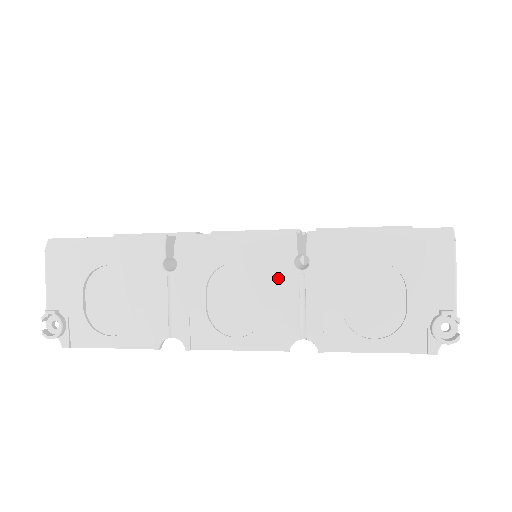
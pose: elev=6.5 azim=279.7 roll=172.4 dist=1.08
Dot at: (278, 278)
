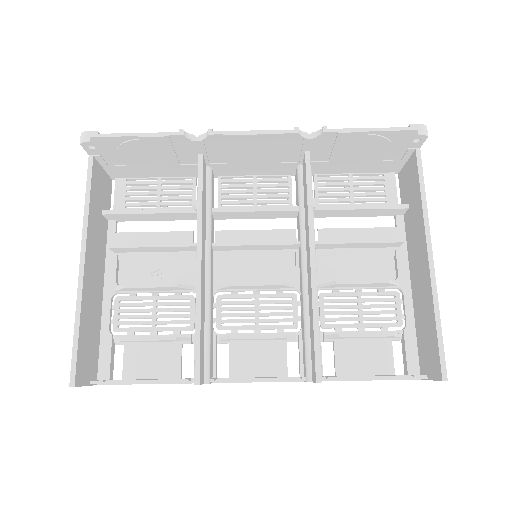
Dot at: occluded
